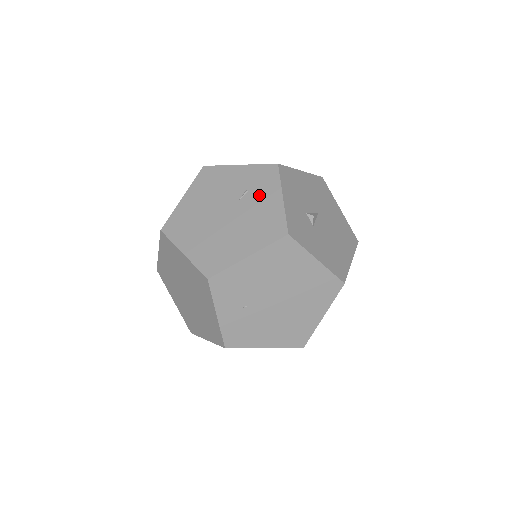
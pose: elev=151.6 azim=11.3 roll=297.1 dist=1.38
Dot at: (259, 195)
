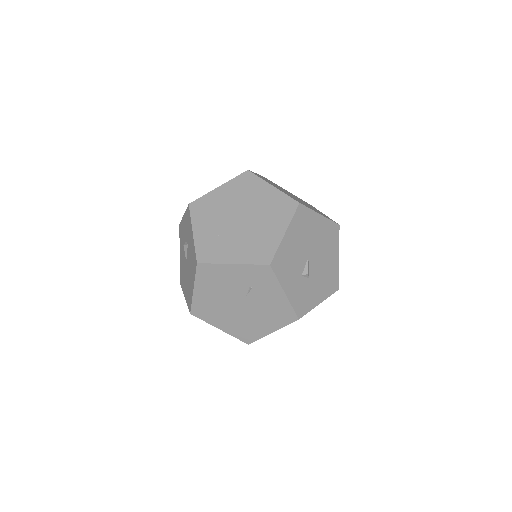
Dot at: (263, 291)
